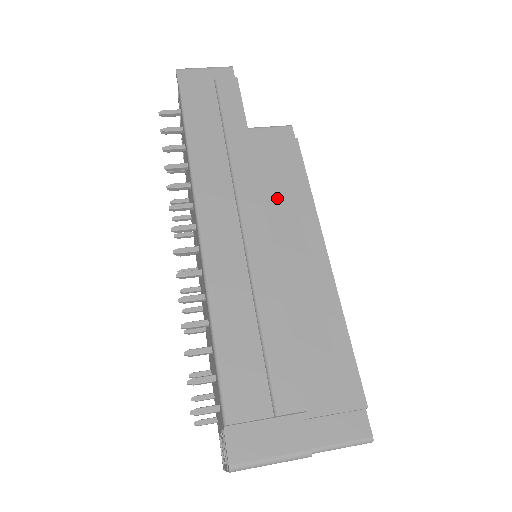
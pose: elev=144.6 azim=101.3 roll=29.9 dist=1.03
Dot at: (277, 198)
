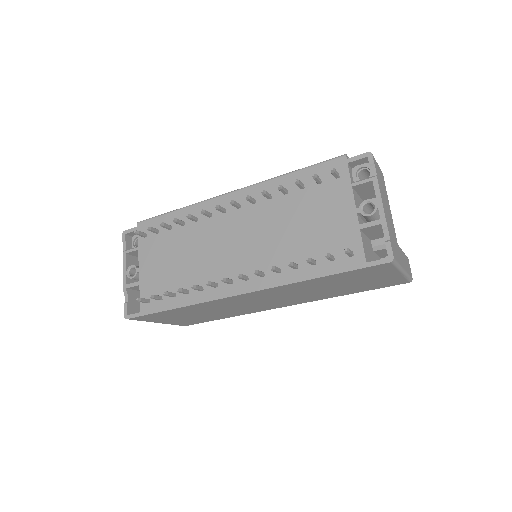
Dot at: occluded
